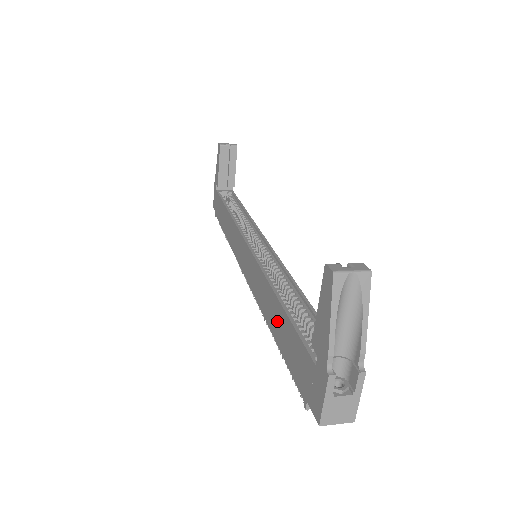
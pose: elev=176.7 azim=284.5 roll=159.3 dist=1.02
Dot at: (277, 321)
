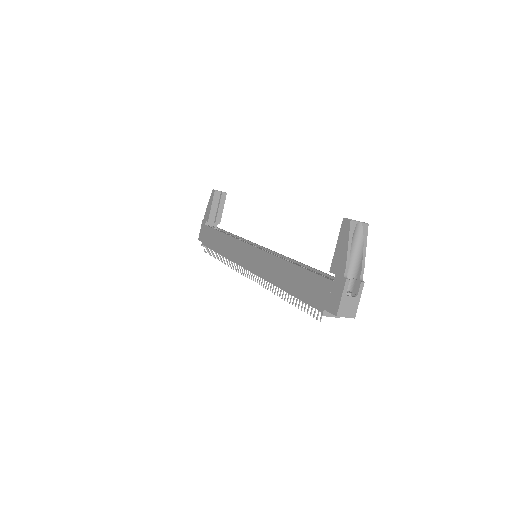
Dot at: (291, 278)
